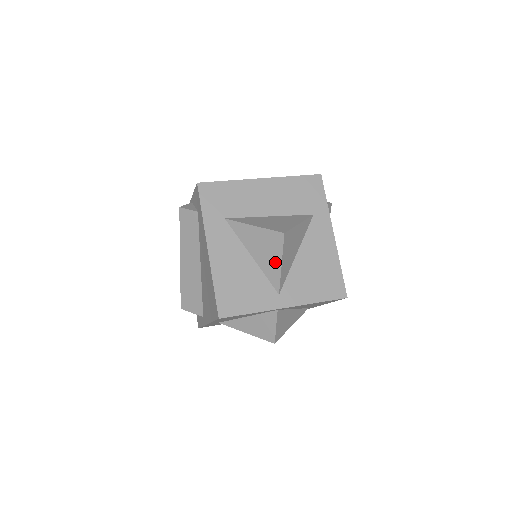
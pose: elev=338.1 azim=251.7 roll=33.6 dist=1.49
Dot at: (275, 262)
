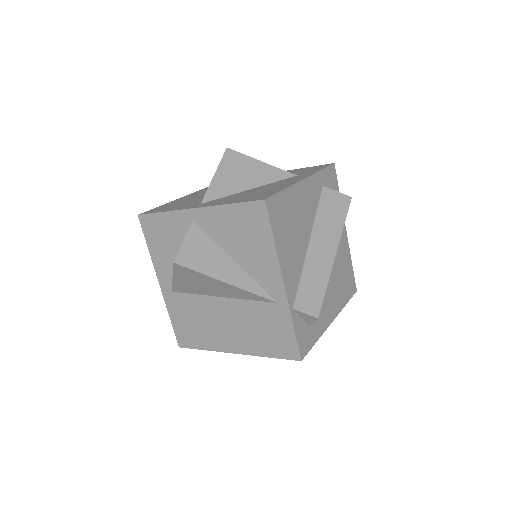
Dot at: occluded
